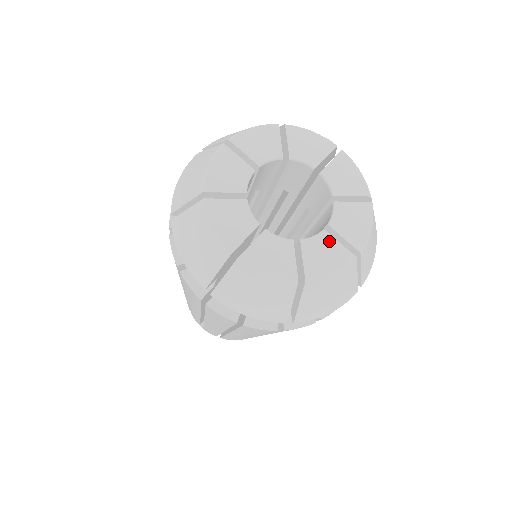
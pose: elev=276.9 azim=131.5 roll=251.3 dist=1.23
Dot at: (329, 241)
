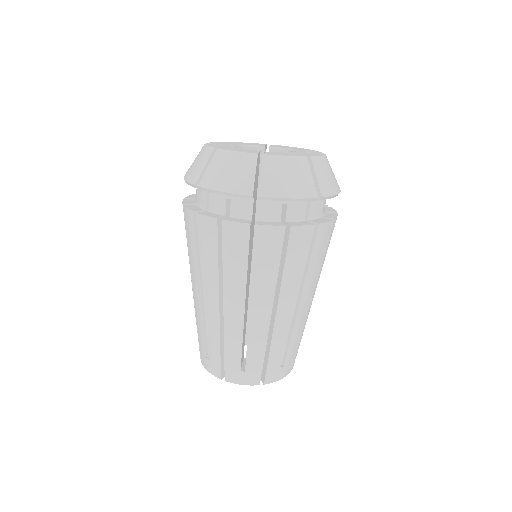
Dot at: occluded
